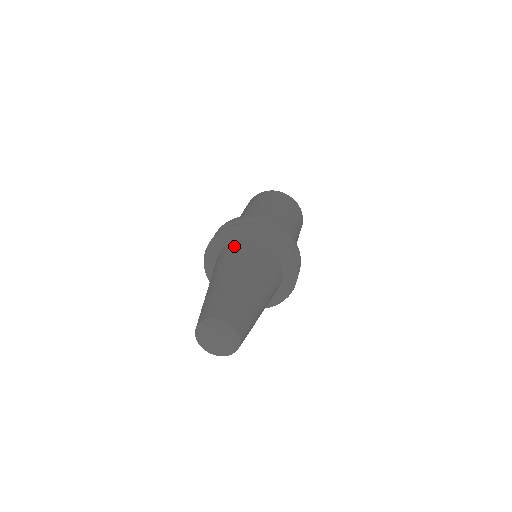
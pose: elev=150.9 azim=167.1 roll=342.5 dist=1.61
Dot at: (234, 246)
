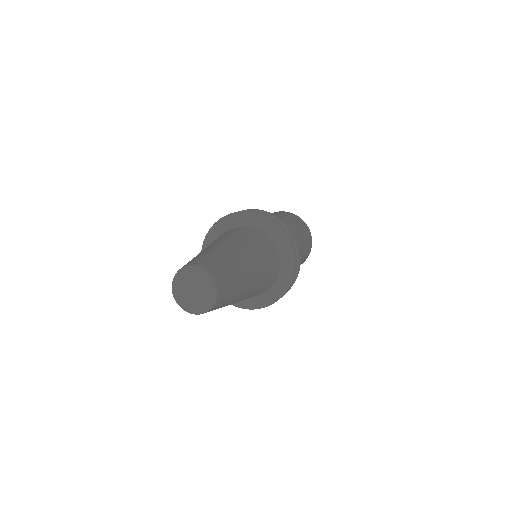
Dot at: occluded
